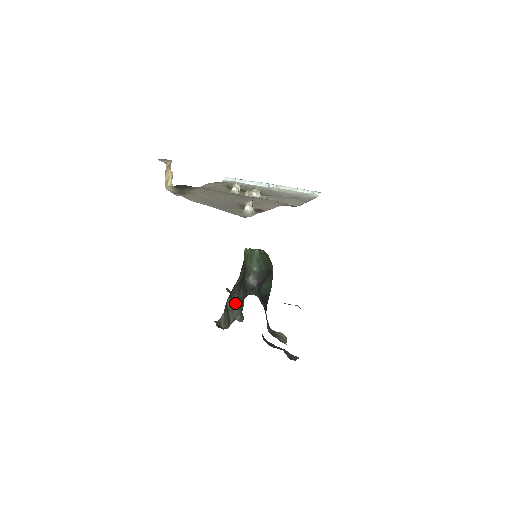
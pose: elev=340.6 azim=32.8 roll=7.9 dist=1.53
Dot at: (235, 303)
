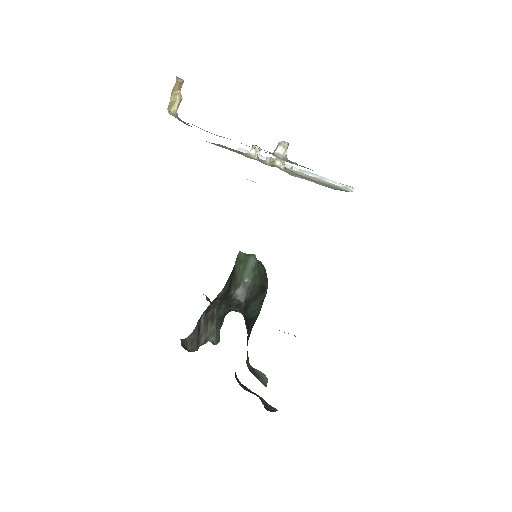
Dot at: (212, 320)
